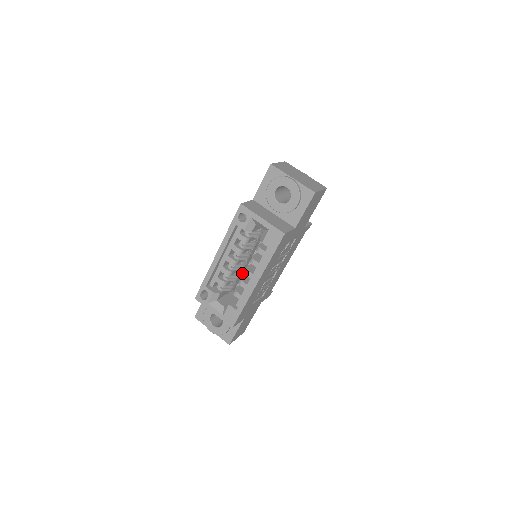
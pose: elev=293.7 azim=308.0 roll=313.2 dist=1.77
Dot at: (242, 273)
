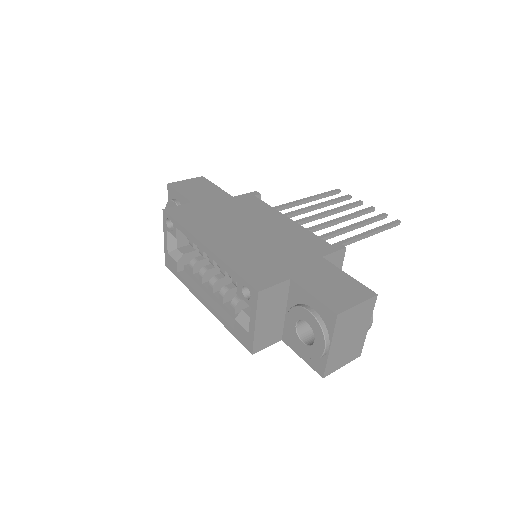
Dot at: occluded
